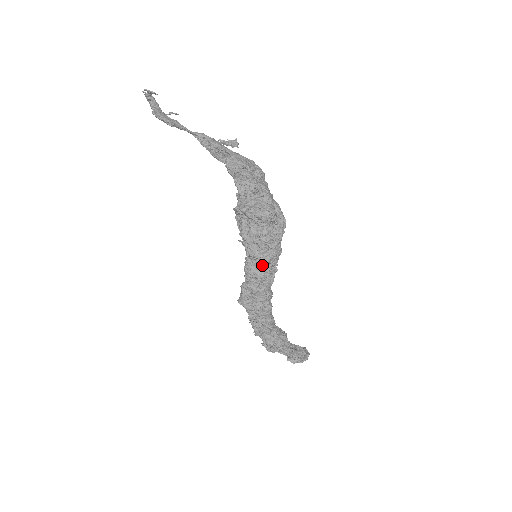
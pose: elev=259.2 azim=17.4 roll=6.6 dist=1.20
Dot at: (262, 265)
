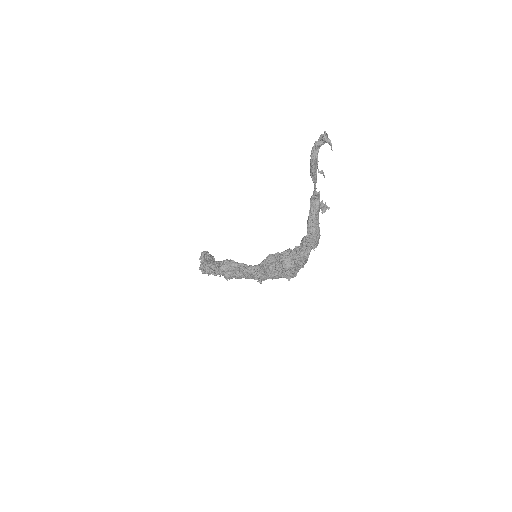
Dot at: (256, 279)
